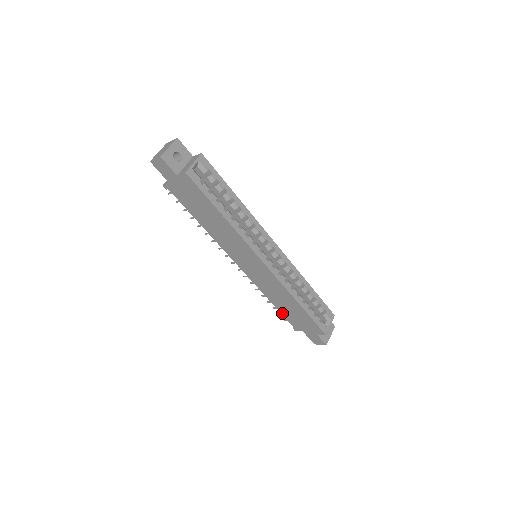
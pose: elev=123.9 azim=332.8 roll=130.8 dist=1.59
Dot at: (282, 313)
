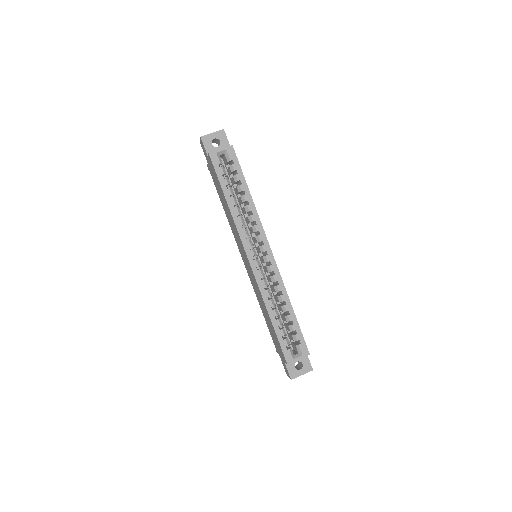
Dot at: (268, 326)
